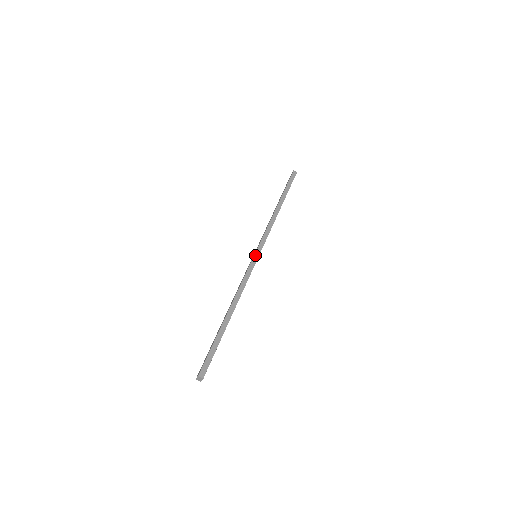
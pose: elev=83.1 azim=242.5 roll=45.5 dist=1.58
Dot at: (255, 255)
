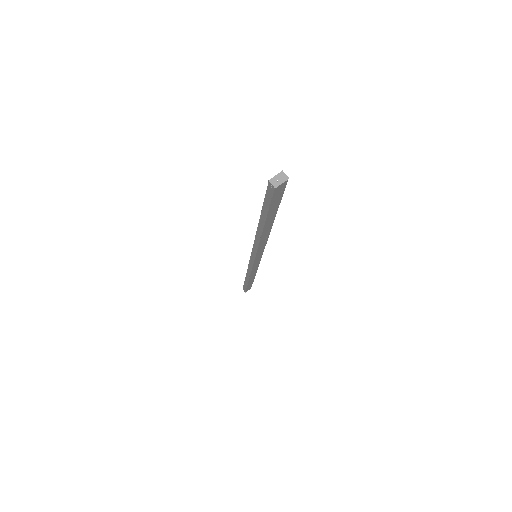
Dot at: occluded
